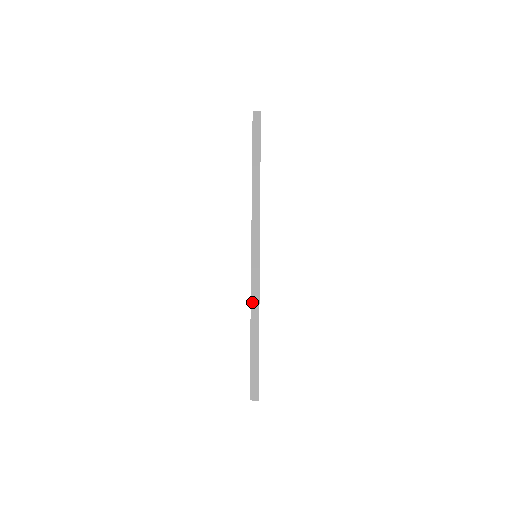
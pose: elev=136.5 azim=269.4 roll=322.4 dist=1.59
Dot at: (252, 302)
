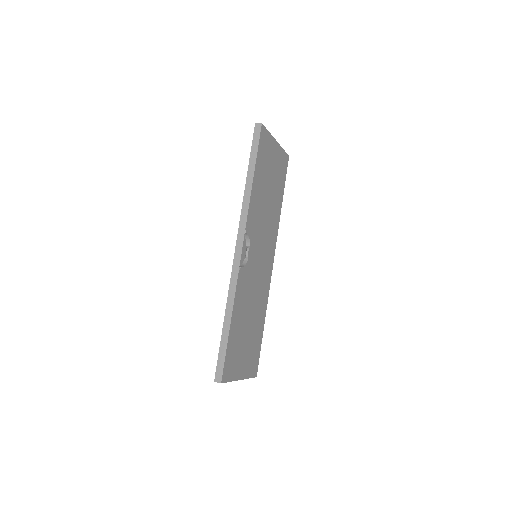
Dot at: (229, 296)
